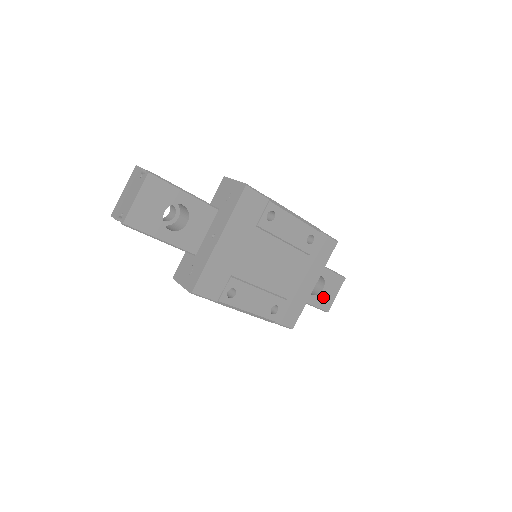
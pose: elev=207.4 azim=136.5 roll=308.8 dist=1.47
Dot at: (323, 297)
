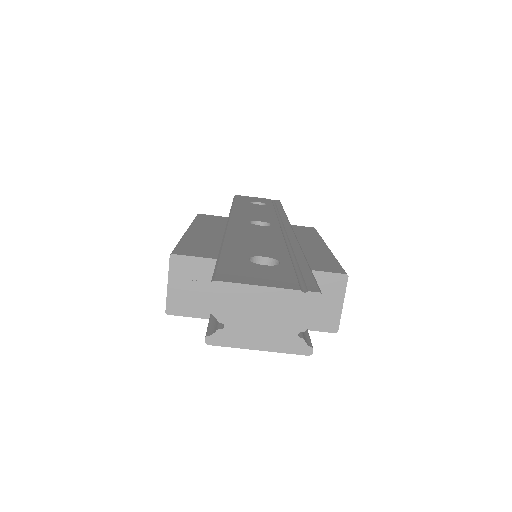
Dot at: occluded
